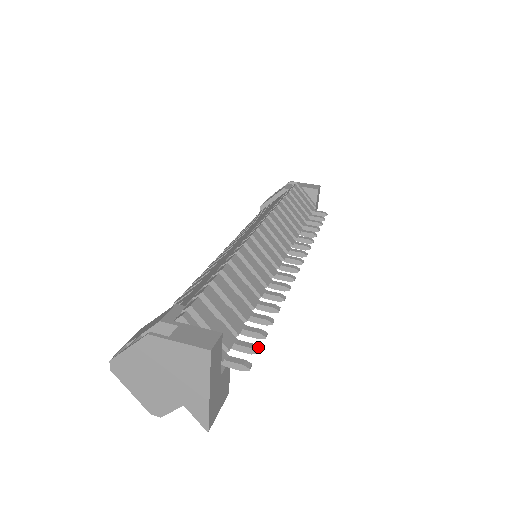
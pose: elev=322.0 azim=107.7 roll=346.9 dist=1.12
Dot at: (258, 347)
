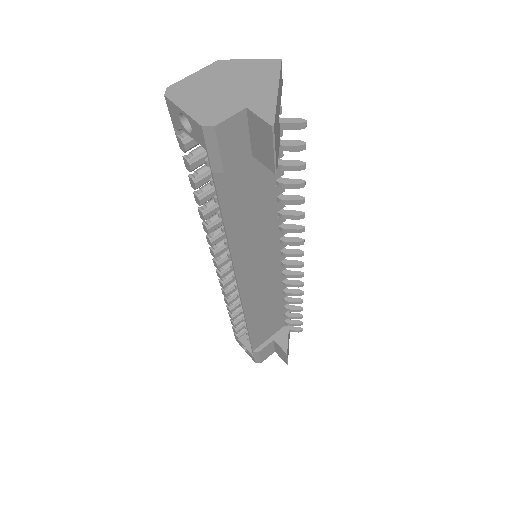
Dot at: (304, 146)
